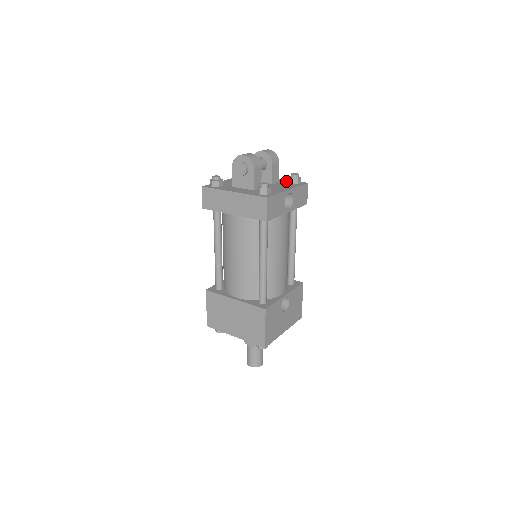
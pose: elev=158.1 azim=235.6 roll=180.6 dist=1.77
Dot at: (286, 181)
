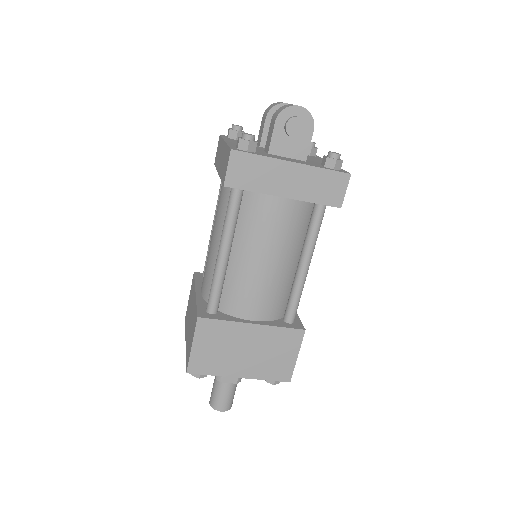
Dot at: occluded
